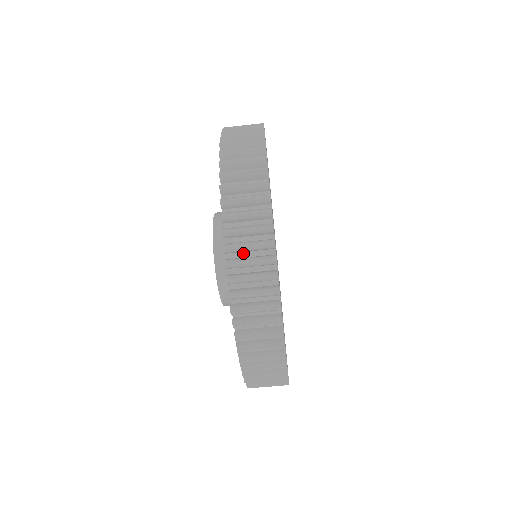
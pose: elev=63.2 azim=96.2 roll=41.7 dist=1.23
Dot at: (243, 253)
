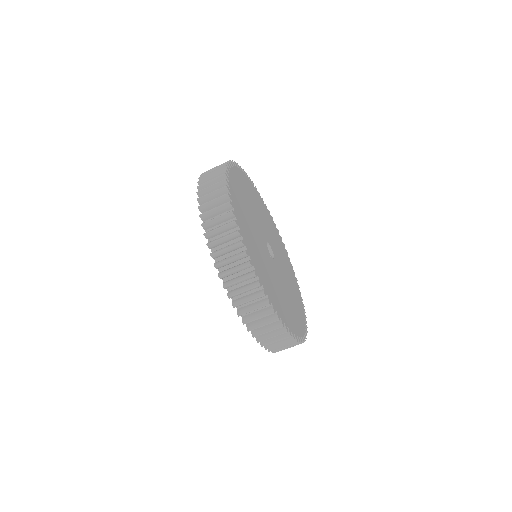
Dot at: occluded
